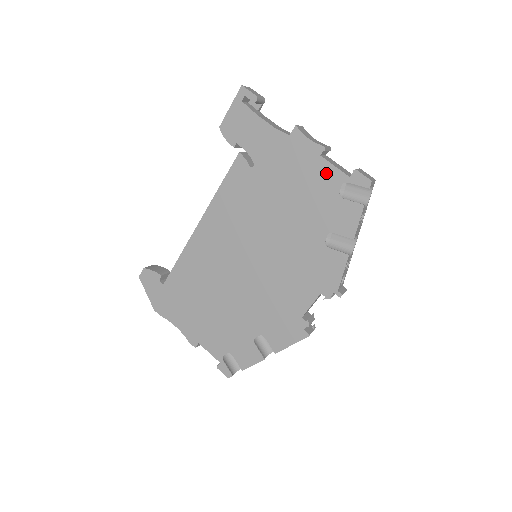
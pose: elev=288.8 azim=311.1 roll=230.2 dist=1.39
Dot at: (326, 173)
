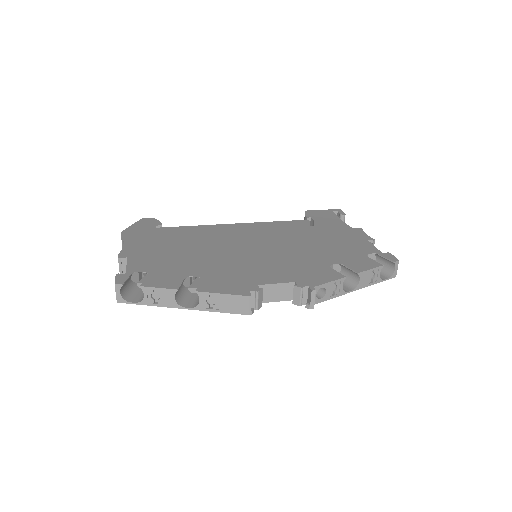
Dot at: (365, 246)
